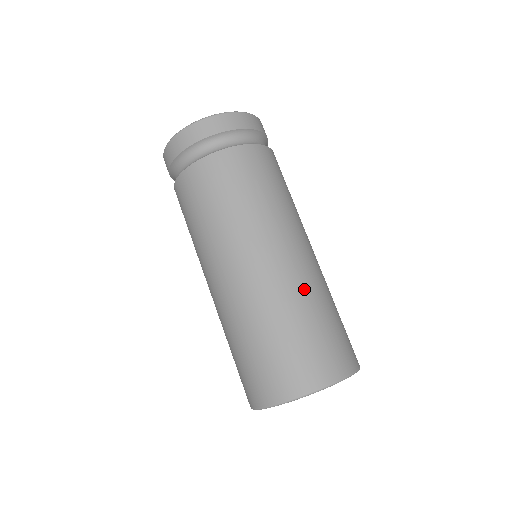
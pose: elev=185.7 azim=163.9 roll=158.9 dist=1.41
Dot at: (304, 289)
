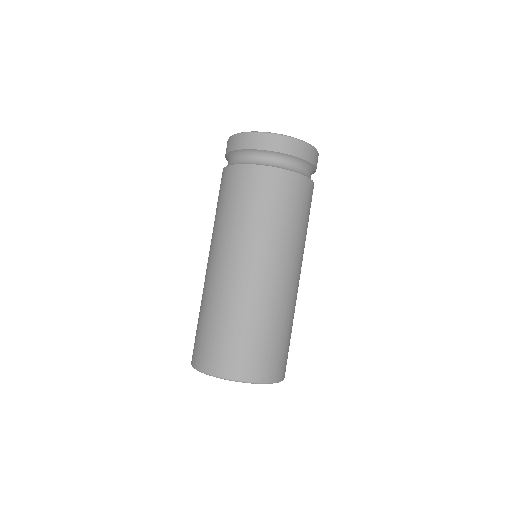
Dot at: (225, 298)
